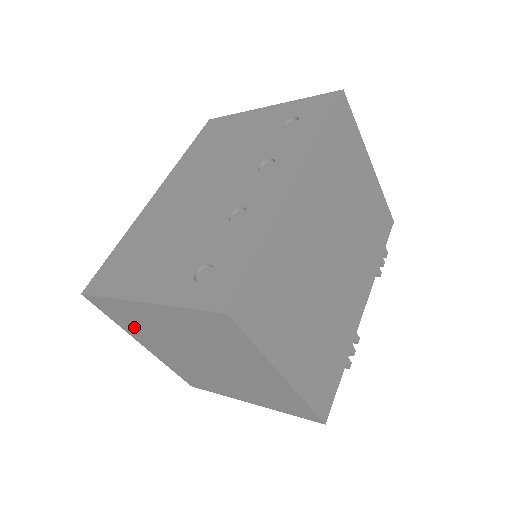
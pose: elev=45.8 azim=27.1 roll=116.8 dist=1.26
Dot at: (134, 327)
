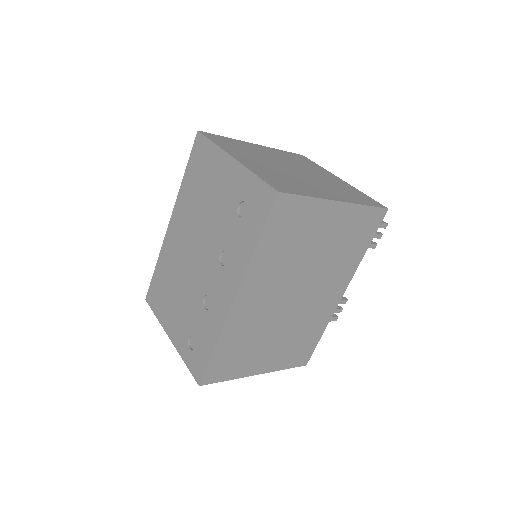
Dot at: occluded
